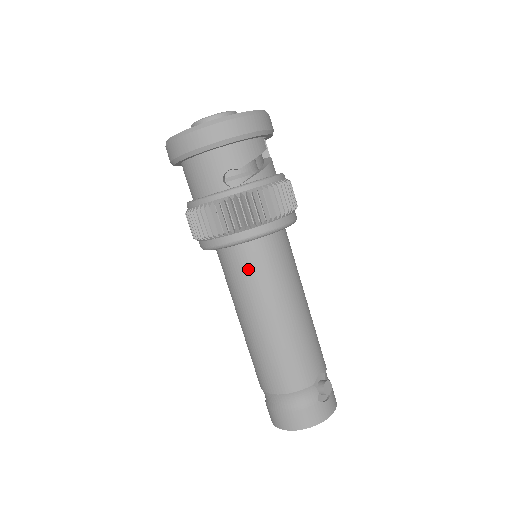
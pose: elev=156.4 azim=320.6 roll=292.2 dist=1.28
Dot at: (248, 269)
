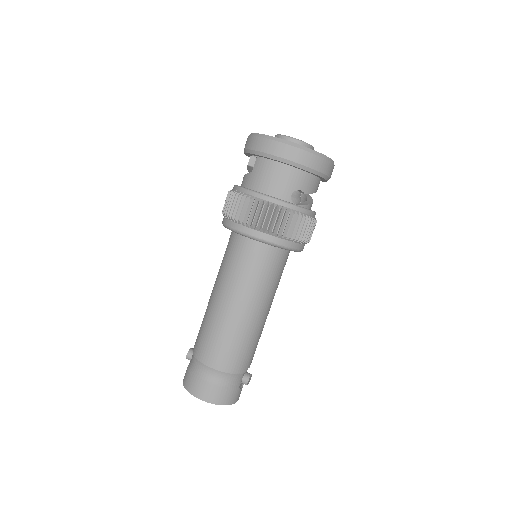
Dot at: (261, 266)
